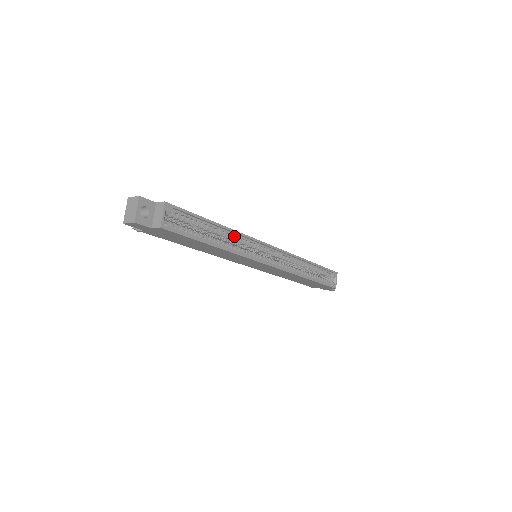
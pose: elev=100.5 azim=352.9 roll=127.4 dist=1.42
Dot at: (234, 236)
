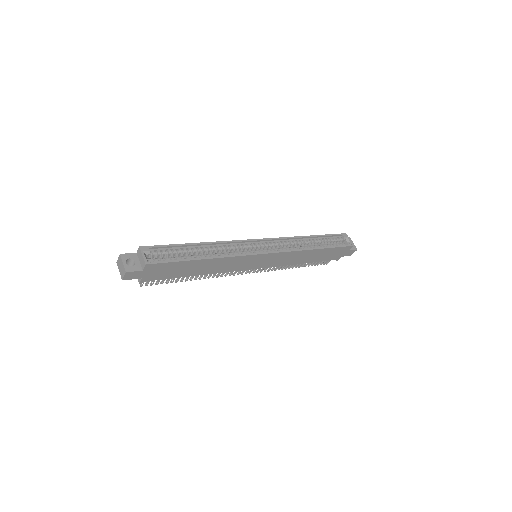
Dot at: (218, 246)
